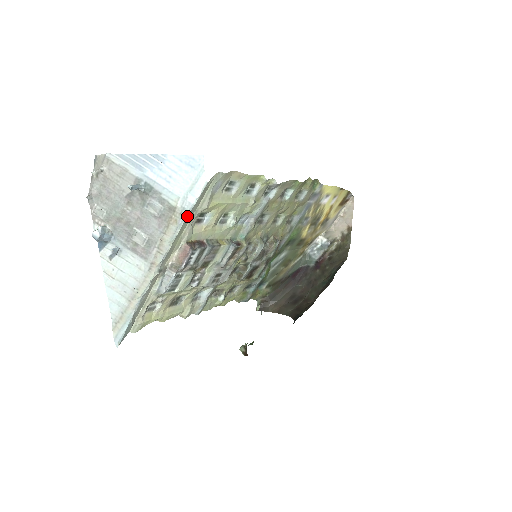
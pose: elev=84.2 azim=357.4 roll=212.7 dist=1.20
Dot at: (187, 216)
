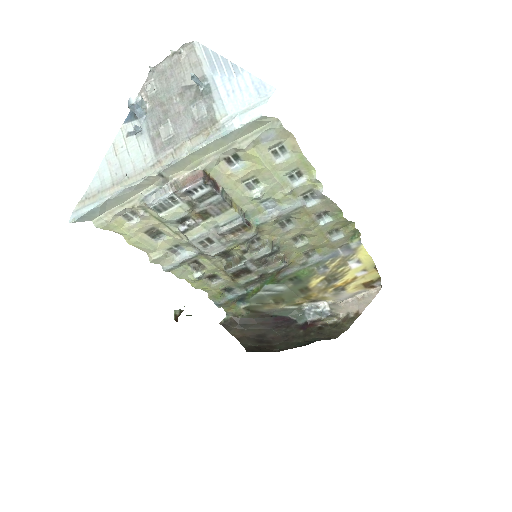
Dot at: (221, 136)
